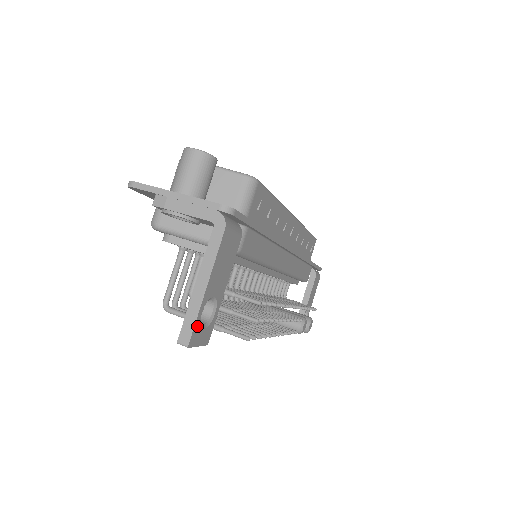
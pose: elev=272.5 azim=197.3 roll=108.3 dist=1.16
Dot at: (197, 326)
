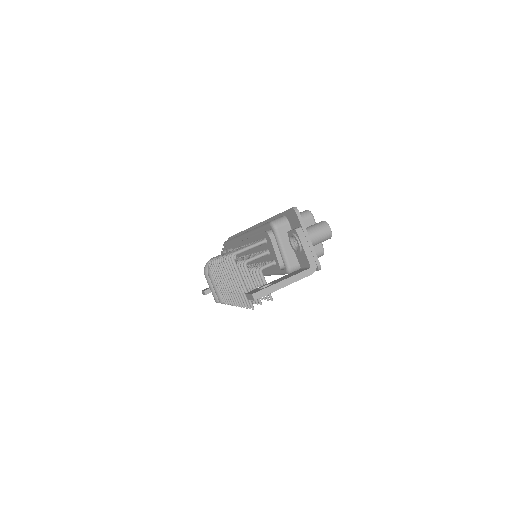
Dot at: (264, 295)
